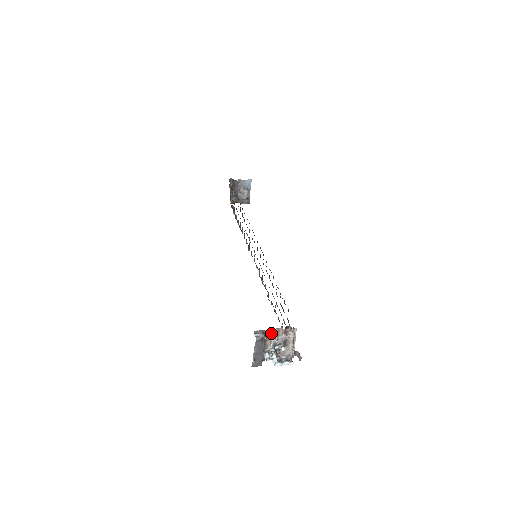
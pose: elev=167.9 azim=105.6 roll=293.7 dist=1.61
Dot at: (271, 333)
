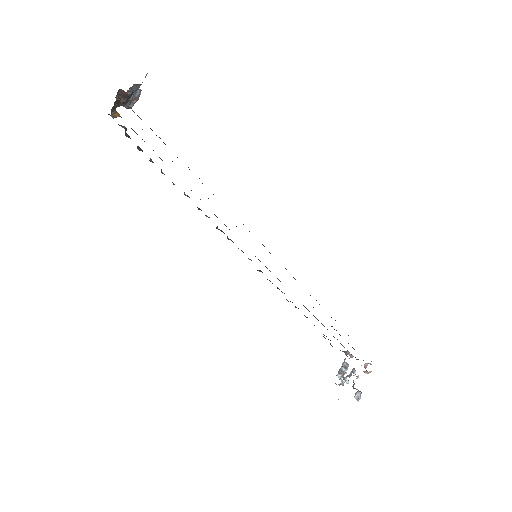
Dot at: occluded
